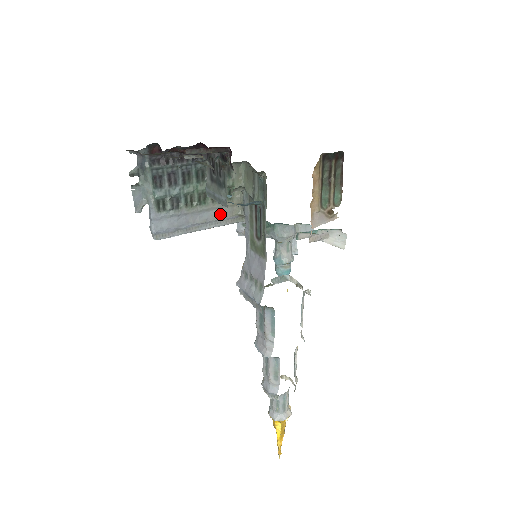
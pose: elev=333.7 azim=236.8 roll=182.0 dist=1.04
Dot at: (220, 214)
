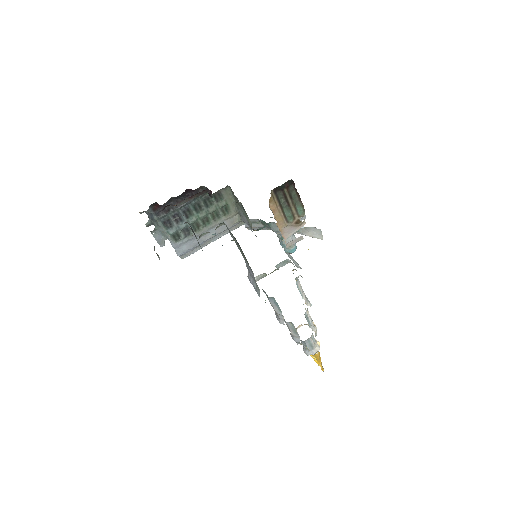
Dot at: (224, 226)
